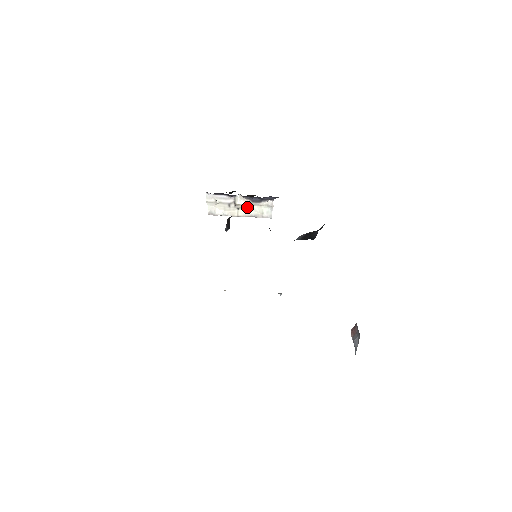
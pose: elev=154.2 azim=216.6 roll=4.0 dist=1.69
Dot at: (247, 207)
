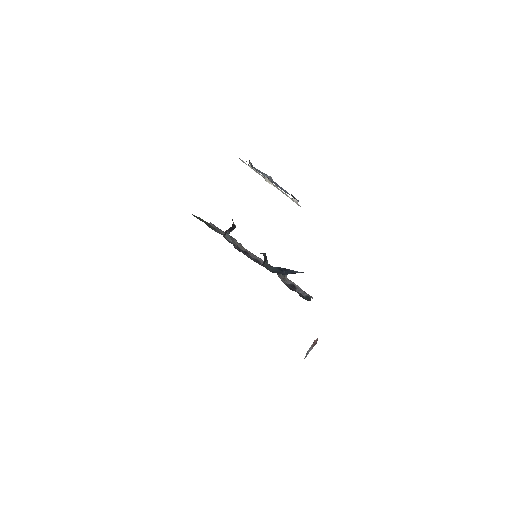
Dot at: (277, 187)
